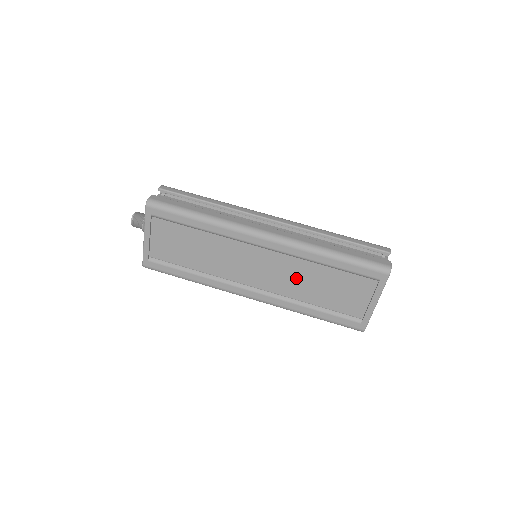
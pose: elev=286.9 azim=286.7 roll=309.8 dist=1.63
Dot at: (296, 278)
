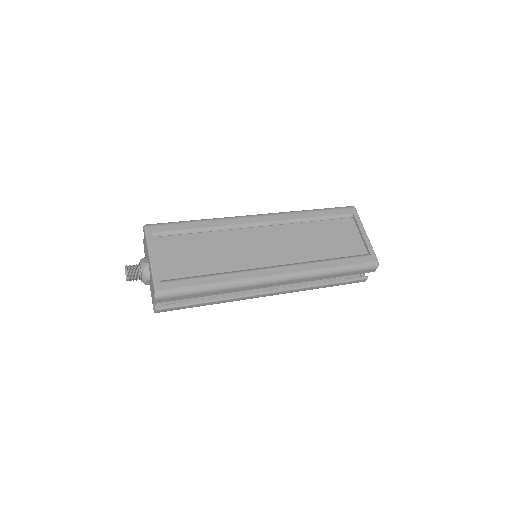
Dot at: (299, 242)
